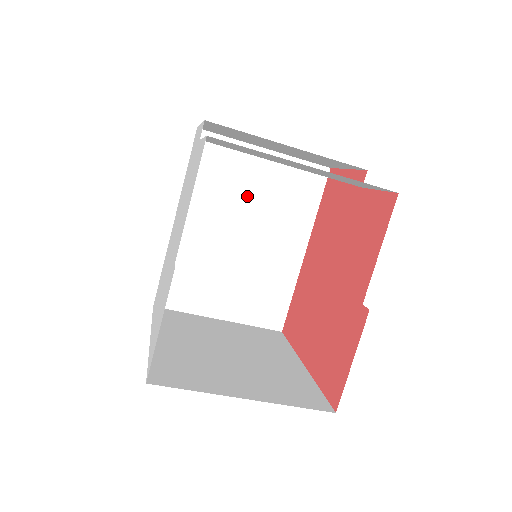
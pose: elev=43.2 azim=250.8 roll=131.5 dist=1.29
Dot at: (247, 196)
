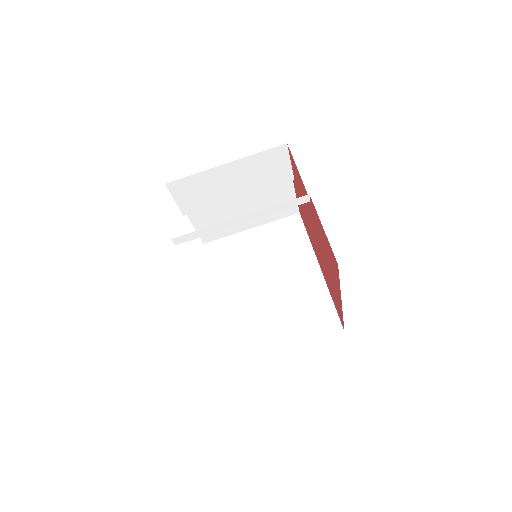
Dot at: (255, 259)
